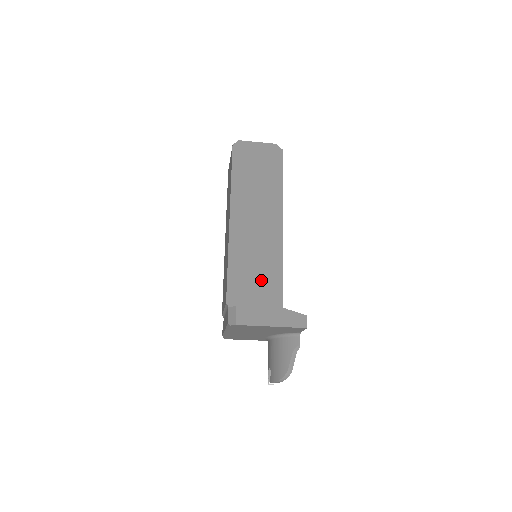
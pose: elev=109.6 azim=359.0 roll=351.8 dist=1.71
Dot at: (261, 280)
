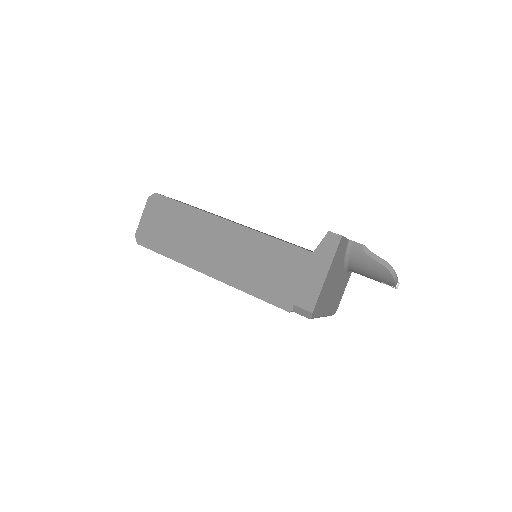
Dot at: (277, 266)
